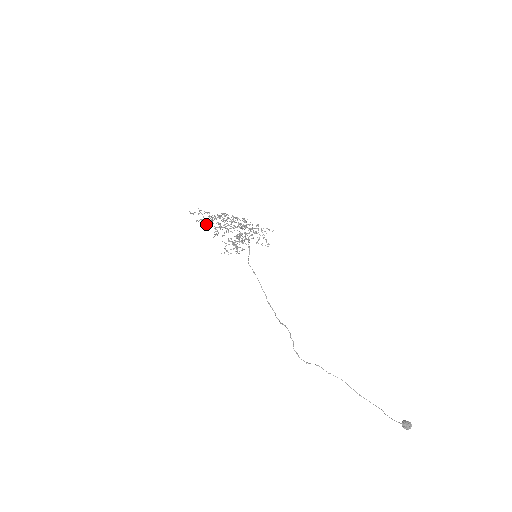
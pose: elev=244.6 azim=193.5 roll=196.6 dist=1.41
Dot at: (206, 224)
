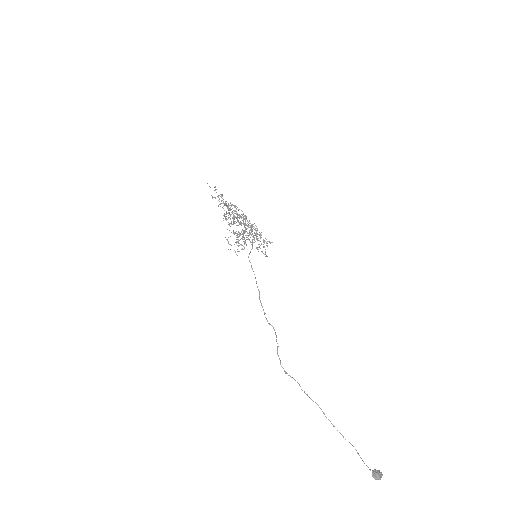
Dot at: (218, 205)
